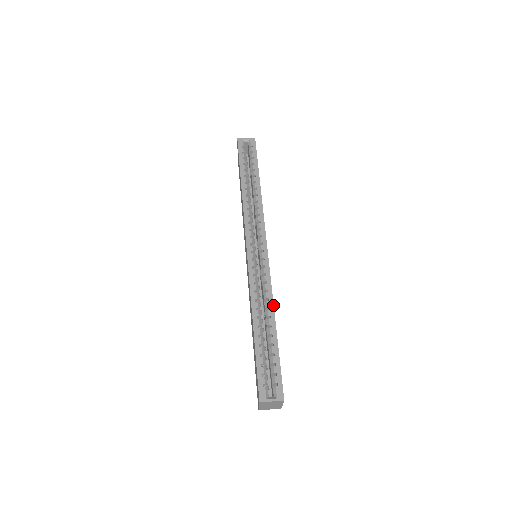
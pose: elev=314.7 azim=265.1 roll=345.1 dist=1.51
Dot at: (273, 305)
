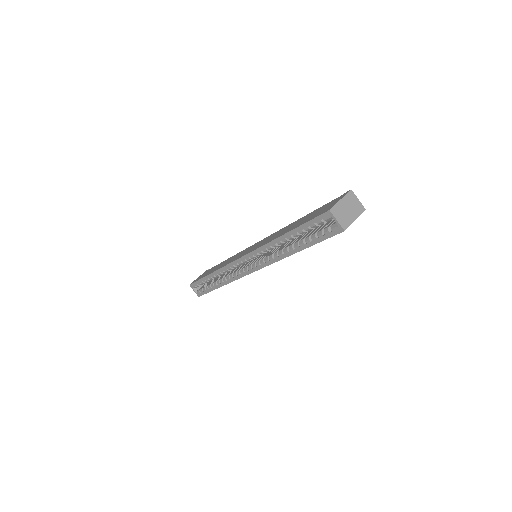
Dot at: (226, 284)
